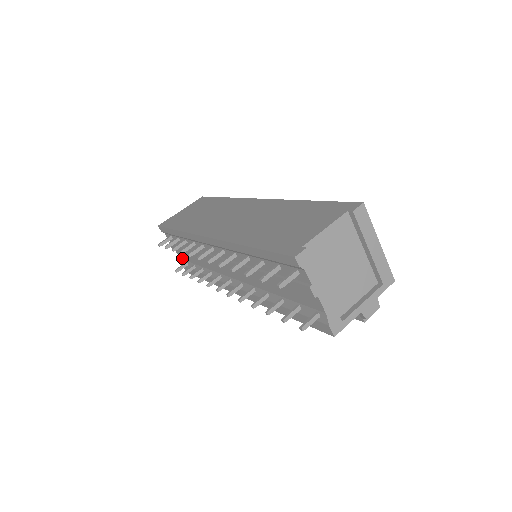
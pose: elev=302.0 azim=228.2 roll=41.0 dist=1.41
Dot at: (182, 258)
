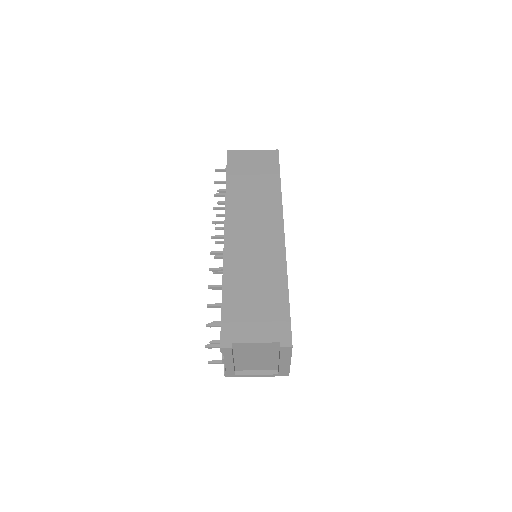
Dot at: occluded
